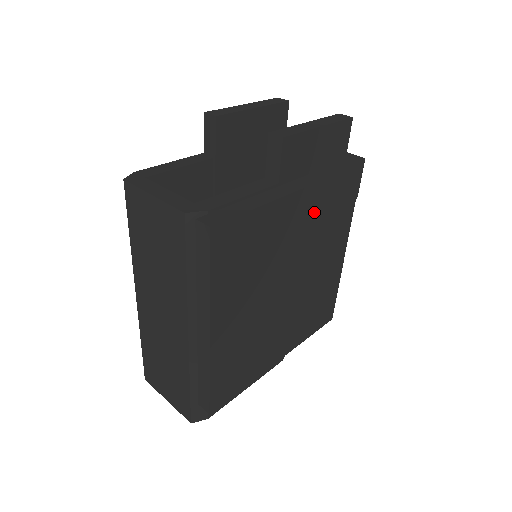
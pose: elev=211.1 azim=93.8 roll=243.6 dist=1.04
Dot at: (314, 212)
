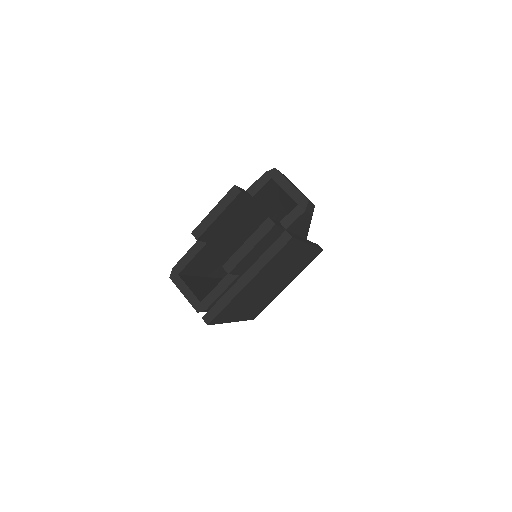
Dot at: (267, 271)
